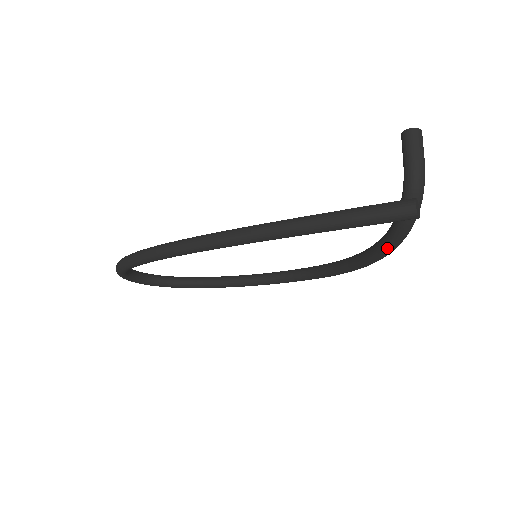
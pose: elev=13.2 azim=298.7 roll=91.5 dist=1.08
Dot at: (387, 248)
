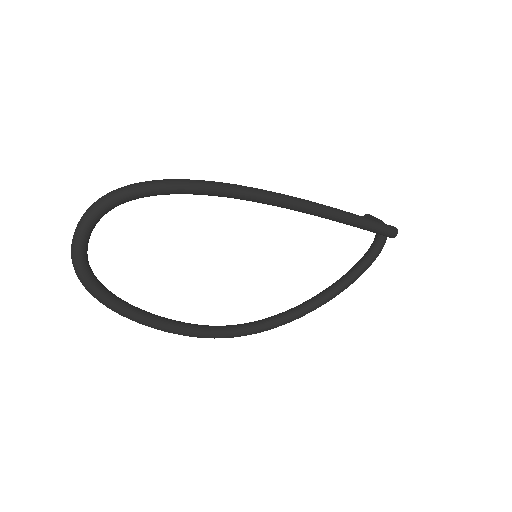
Dot at: (359, 271)
